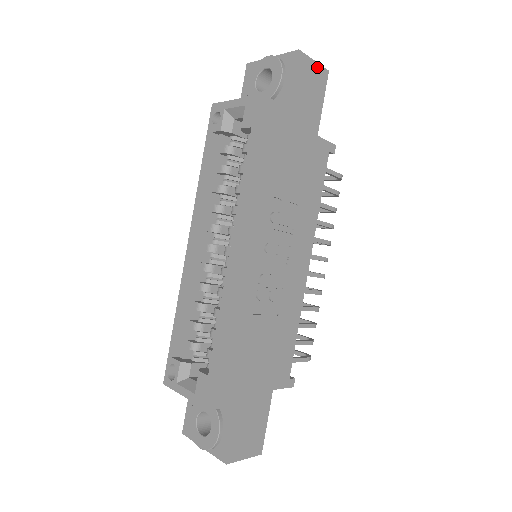
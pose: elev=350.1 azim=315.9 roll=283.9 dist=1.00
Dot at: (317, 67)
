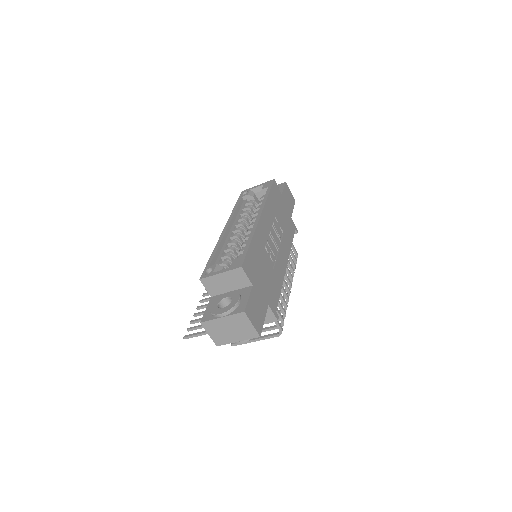
Dot at: (291, 195)
